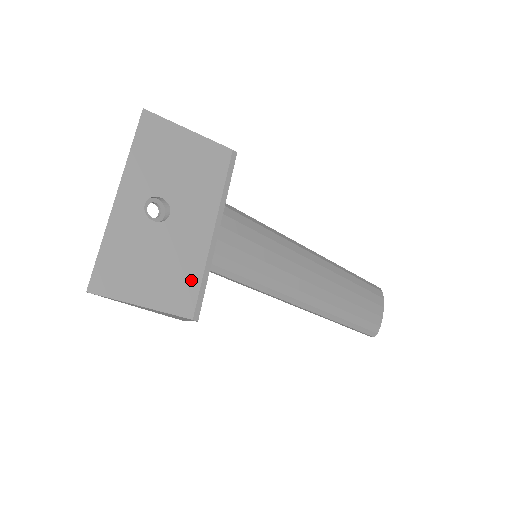
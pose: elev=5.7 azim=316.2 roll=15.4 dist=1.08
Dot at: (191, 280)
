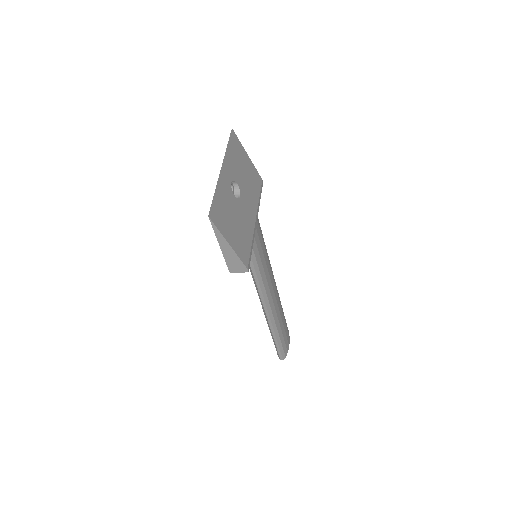
Dot at: (247, 243)
